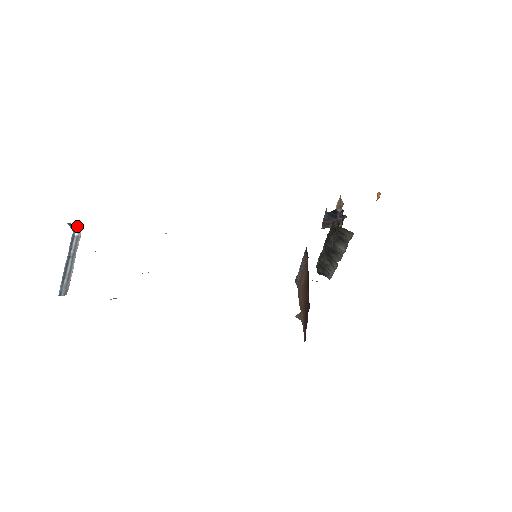
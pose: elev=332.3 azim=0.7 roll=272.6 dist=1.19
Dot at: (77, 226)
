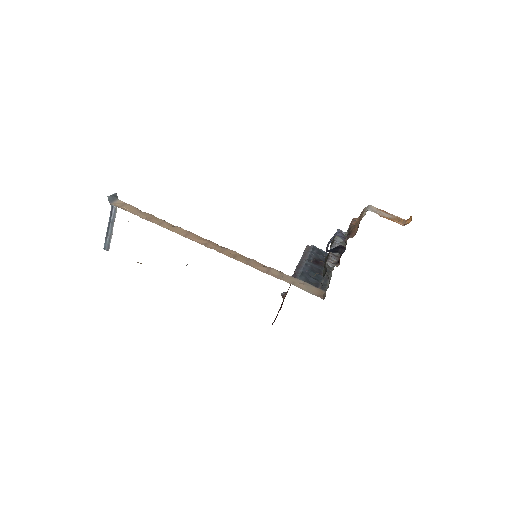
Dot at: (115, 198)
